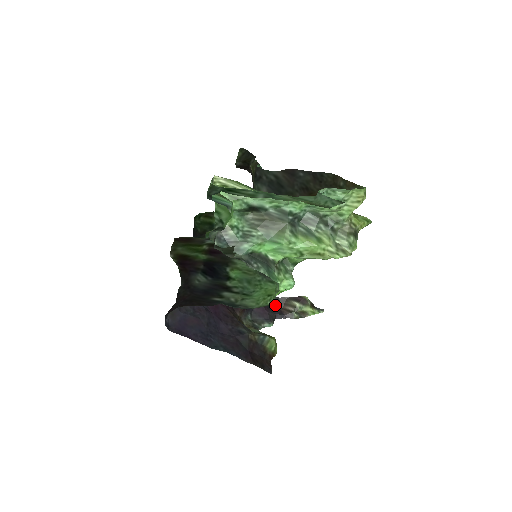
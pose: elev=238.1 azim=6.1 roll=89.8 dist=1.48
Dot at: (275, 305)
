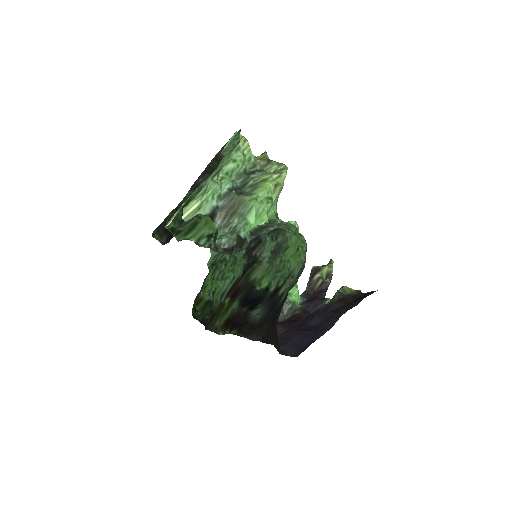
Dot at: (311, 295)
